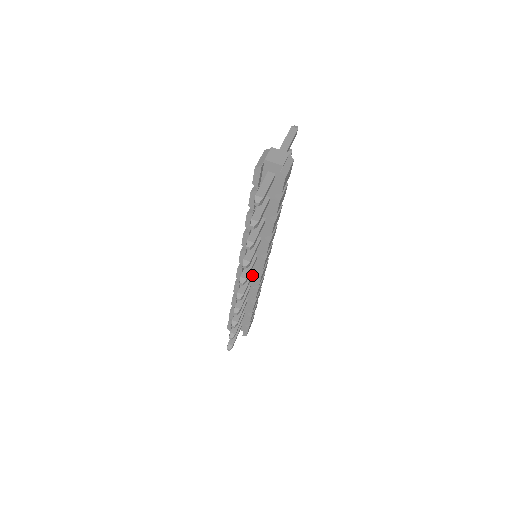
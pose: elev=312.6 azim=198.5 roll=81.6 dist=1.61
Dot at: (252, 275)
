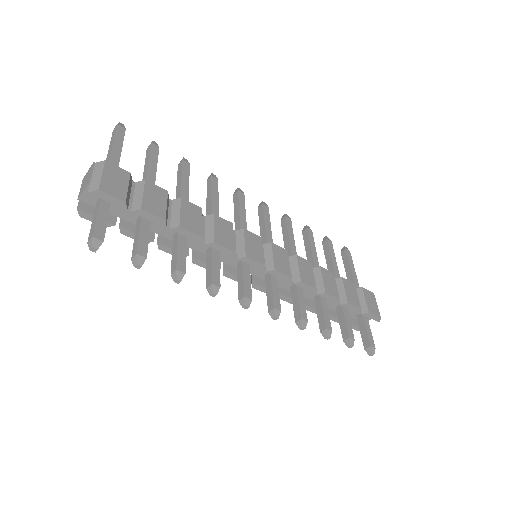
Dot at: (273, 276)
